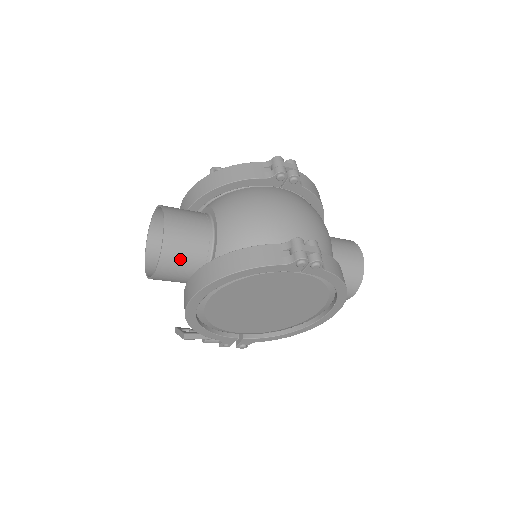
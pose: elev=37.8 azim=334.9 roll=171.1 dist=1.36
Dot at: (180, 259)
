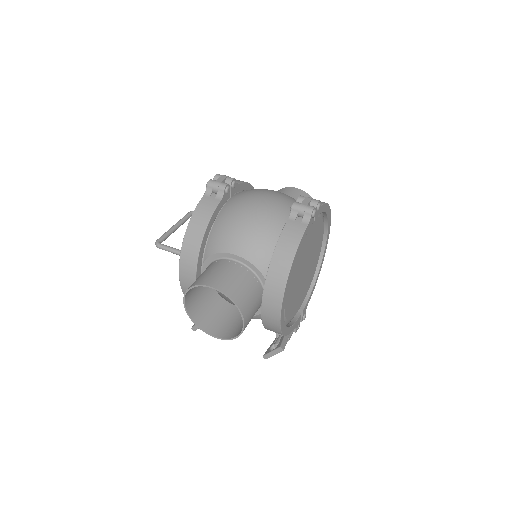
Dot at: (248, 298)
